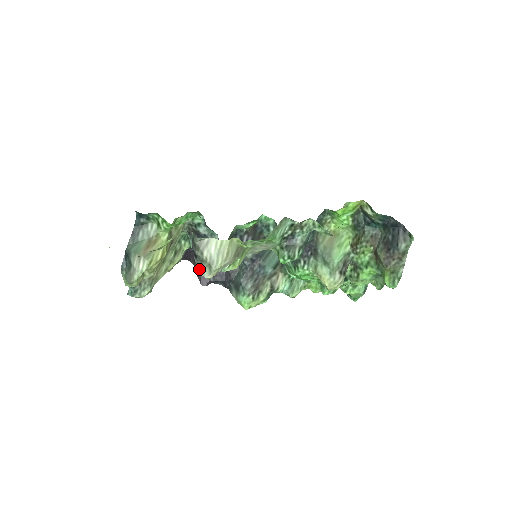
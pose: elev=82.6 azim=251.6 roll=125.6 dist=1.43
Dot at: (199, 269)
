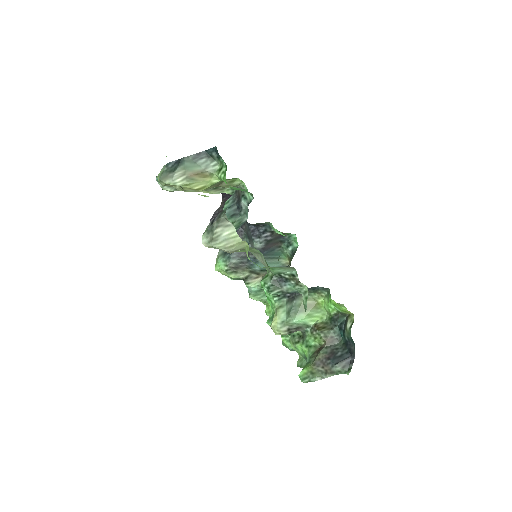
Dot at: (205, 231)
